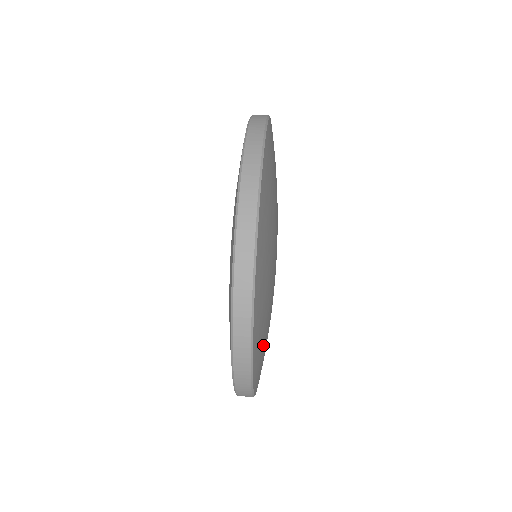
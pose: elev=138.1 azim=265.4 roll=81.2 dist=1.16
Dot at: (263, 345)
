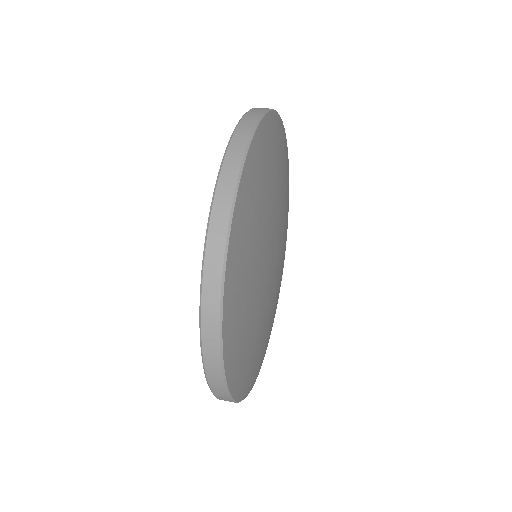
Dot at: (255, 360)
